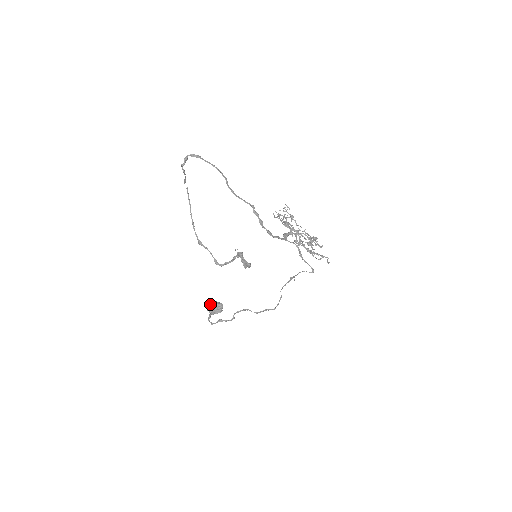
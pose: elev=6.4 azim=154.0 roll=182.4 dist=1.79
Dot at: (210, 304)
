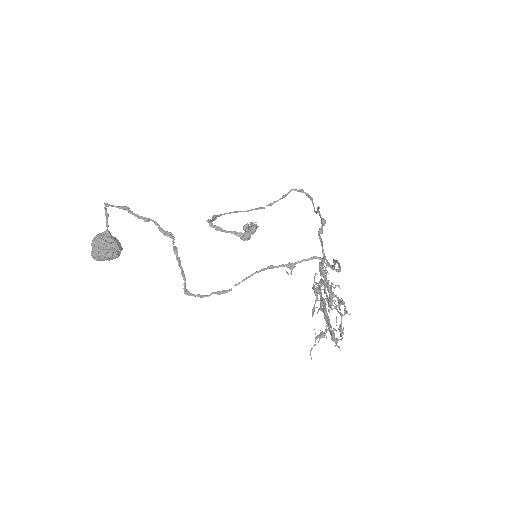
Dot at: occluded
